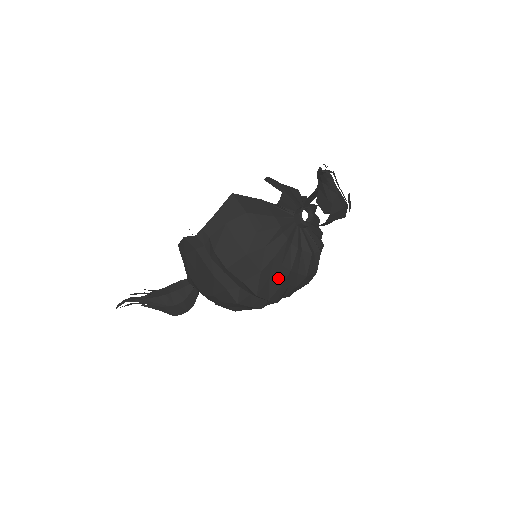
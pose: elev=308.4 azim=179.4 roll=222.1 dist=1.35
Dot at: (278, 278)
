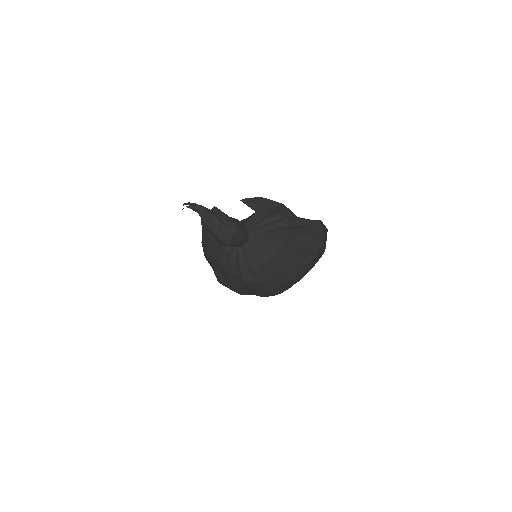
Dot at: (225, 275)
